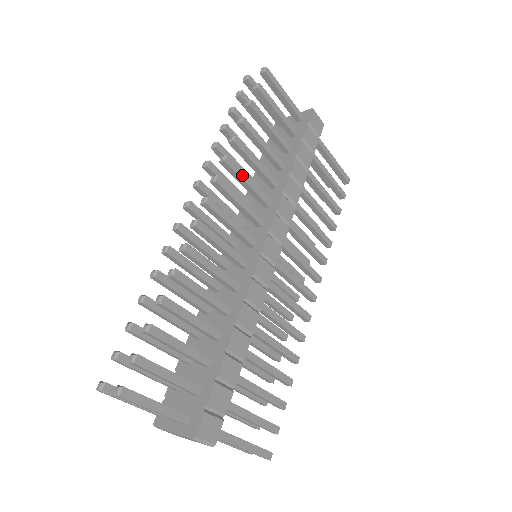
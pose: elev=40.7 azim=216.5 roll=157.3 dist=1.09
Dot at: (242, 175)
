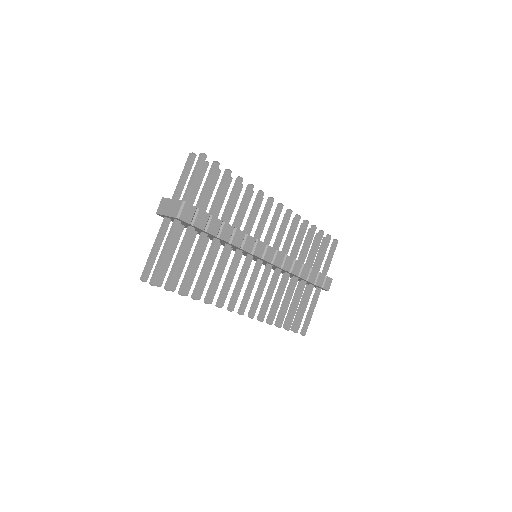
Dot at: (295, 229)
